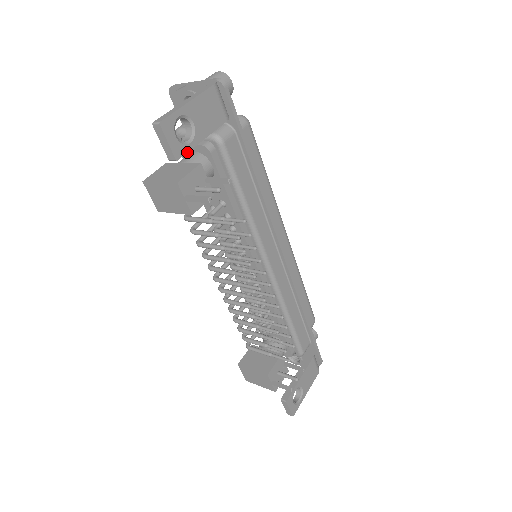
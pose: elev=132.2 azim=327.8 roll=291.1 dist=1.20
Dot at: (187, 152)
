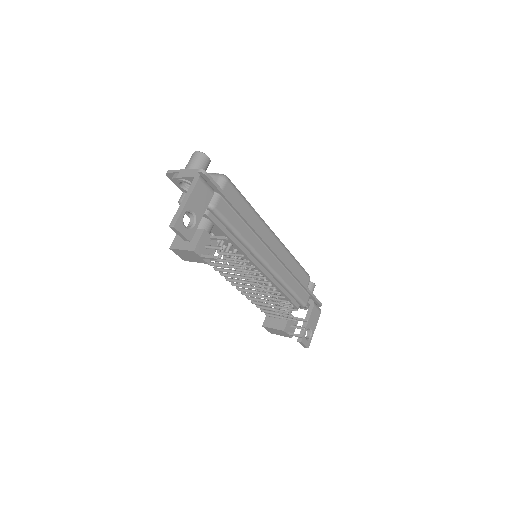
Dot at: occluded
